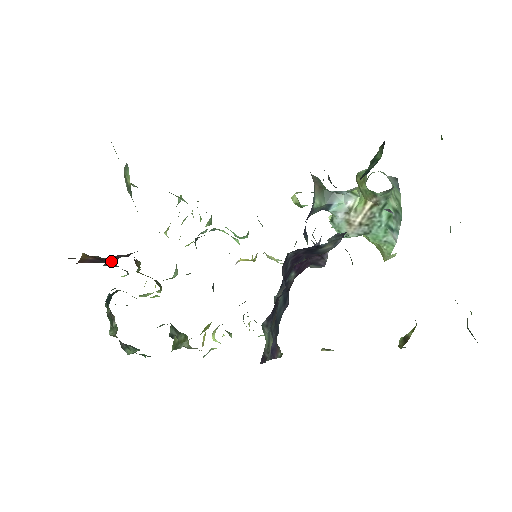
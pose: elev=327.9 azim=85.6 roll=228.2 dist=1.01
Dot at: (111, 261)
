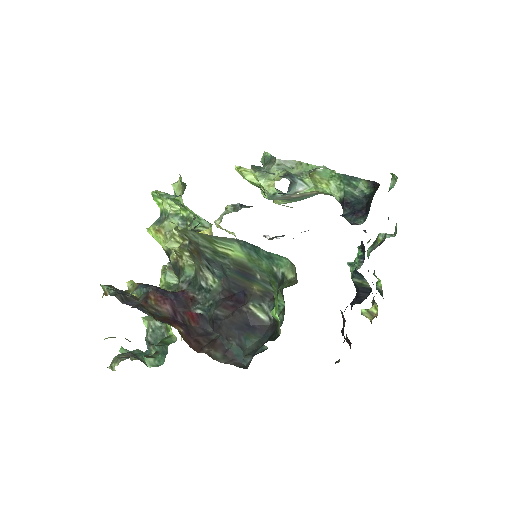
Dot at: (204, 326)
